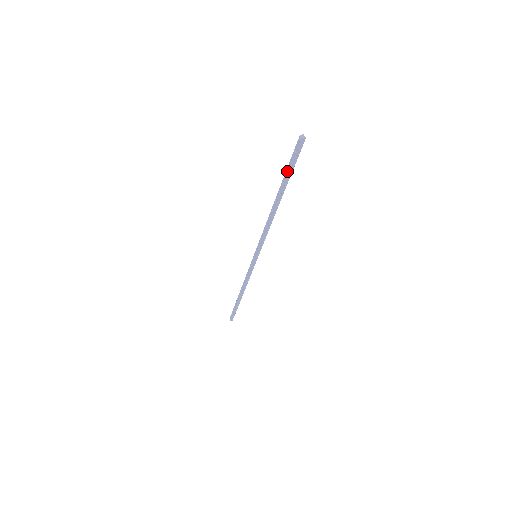
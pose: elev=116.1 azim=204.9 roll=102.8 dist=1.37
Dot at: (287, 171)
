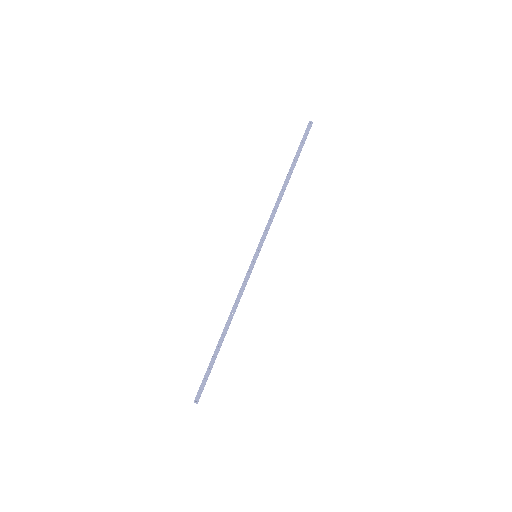
Dot at: (299, 149)
